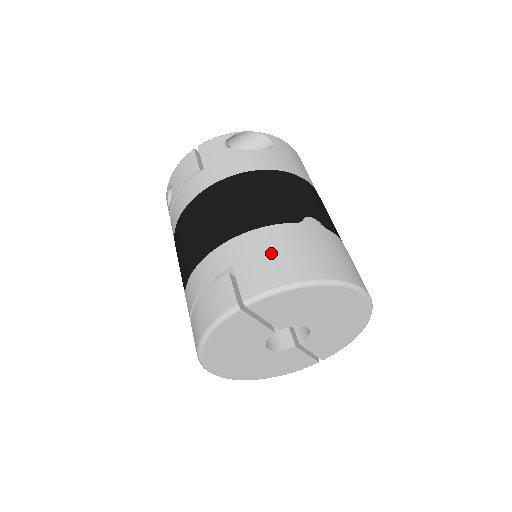
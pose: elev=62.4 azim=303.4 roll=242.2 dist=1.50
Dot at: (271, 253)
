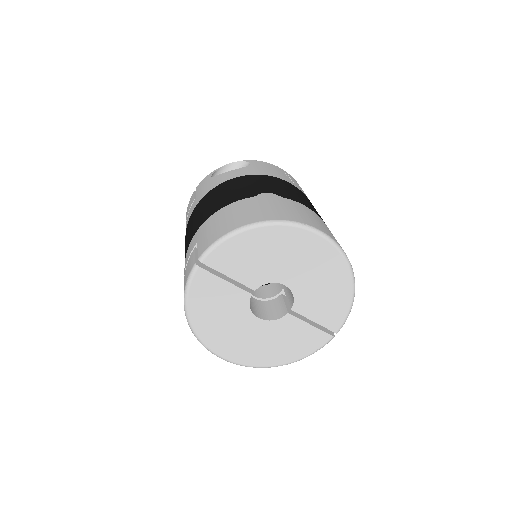
Dot at: (222, 220)
